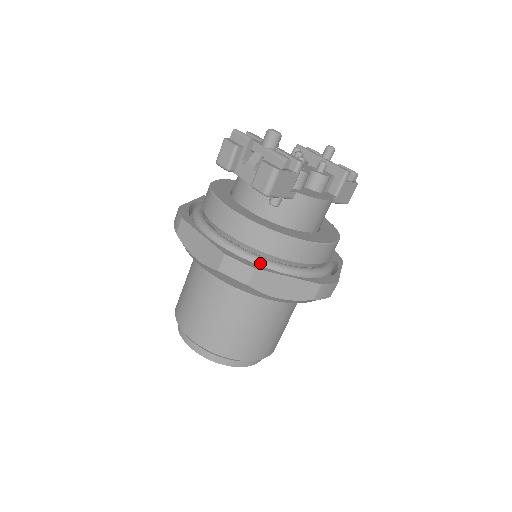
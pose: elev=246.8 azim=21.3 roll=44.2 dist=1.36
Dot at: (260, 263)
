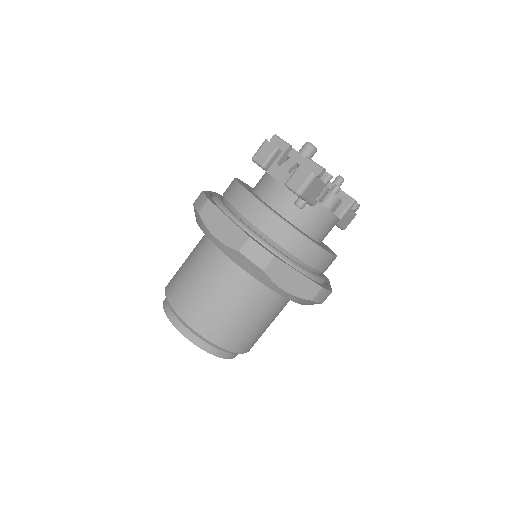
Dot at: (276, 254)
